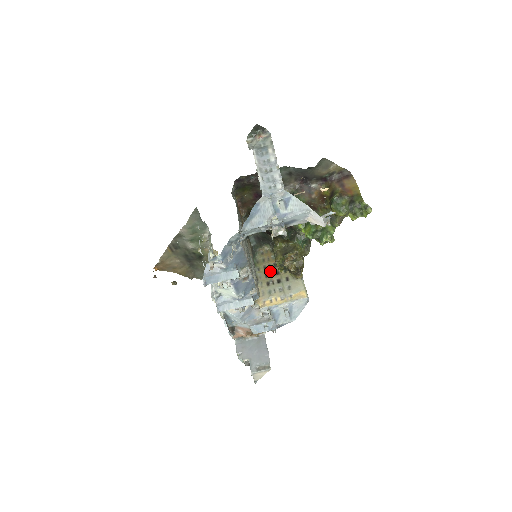
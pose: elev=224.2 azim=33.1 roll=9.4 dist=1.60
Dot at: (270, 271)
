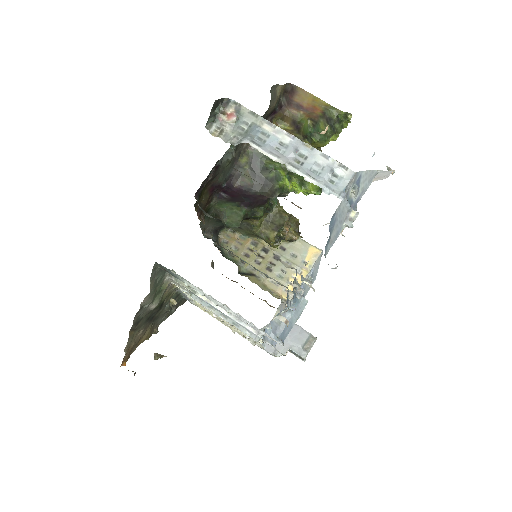
Dot at: (257, 255)
